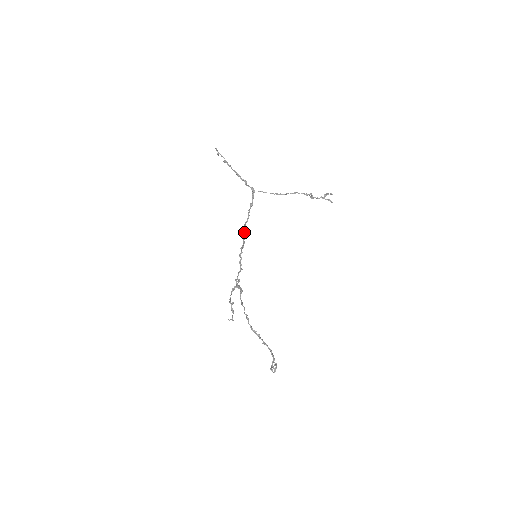
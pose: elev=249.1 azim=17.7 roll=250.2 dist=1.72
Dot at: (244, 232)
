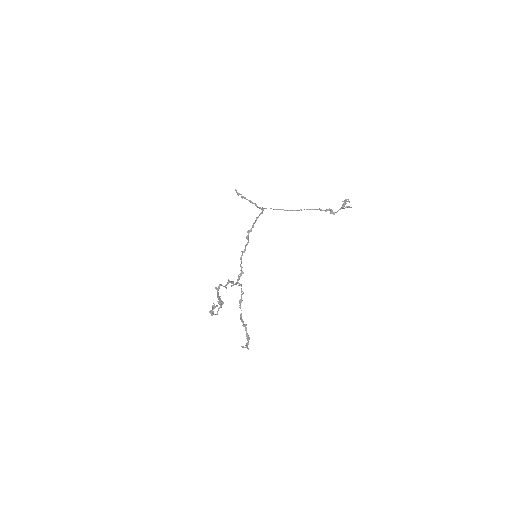
Dot at: (248, 240)
